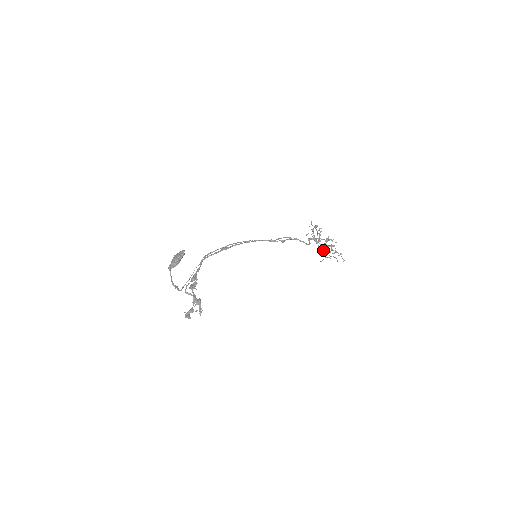
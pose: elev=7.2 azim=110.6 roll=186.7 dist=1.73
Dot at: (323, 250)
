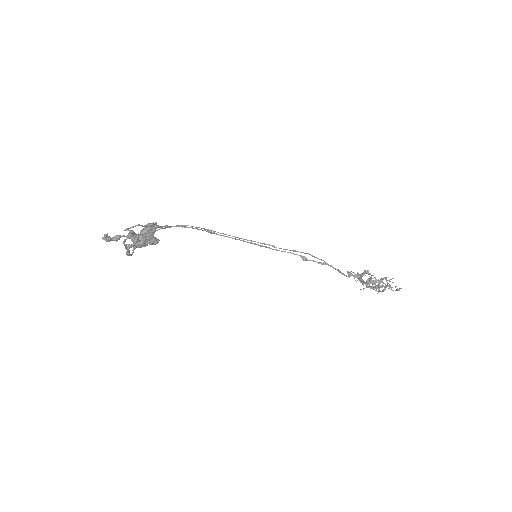
Dot at: (369, 283)
